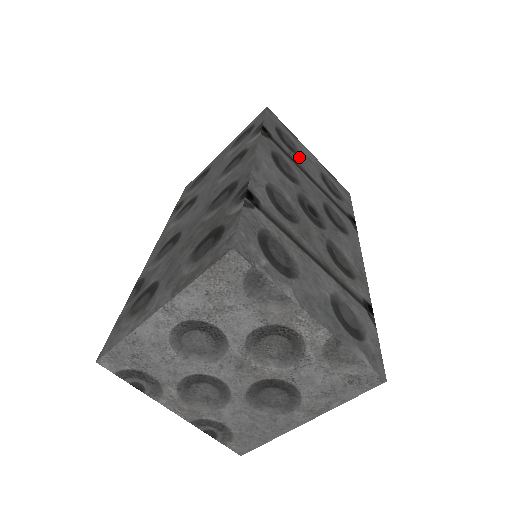
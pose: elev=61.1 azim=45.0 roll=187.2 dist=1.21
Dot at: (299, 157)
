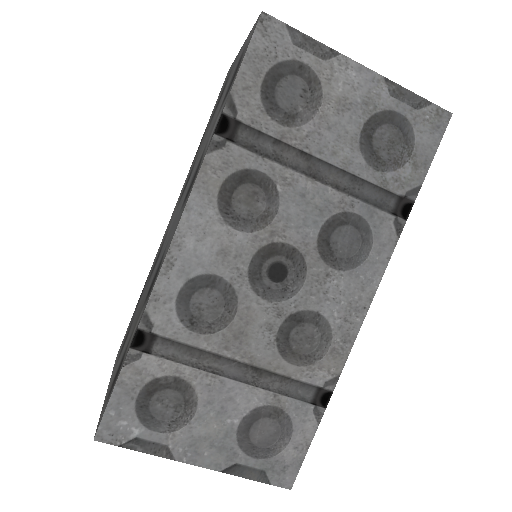
Dot at: (307, 127)
